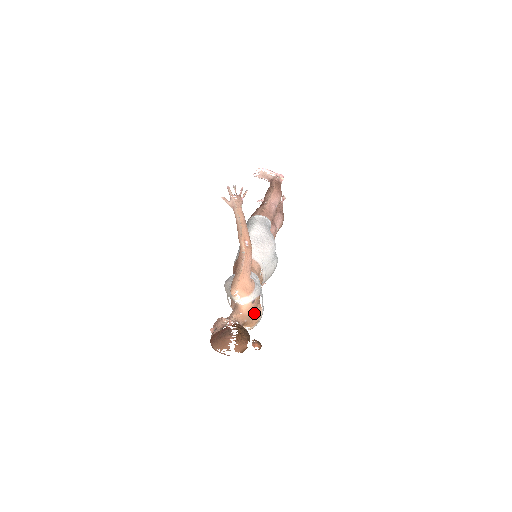
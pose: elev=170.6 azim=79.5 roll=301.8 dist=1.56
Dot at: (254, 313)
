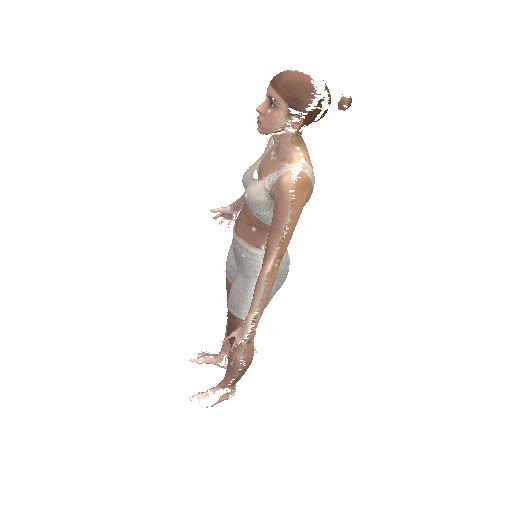
Dot at: occluded
